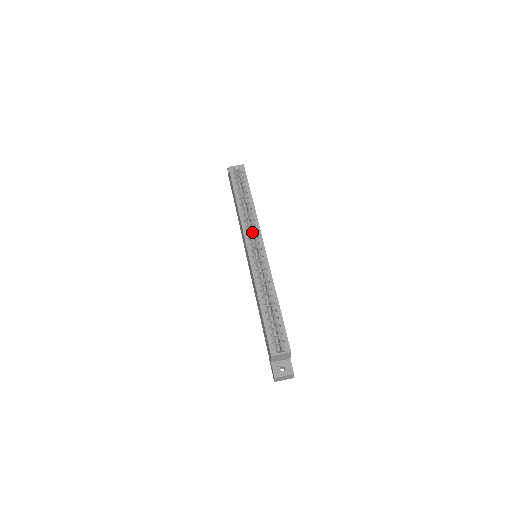
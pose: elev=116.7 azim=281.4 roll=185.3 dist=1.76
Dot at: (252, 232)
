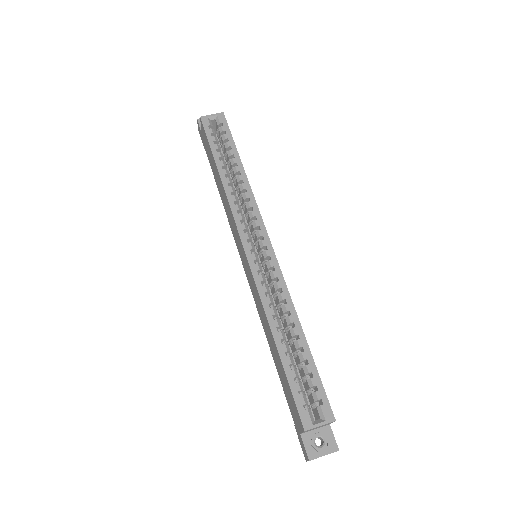
Dot at: (247, 218)
